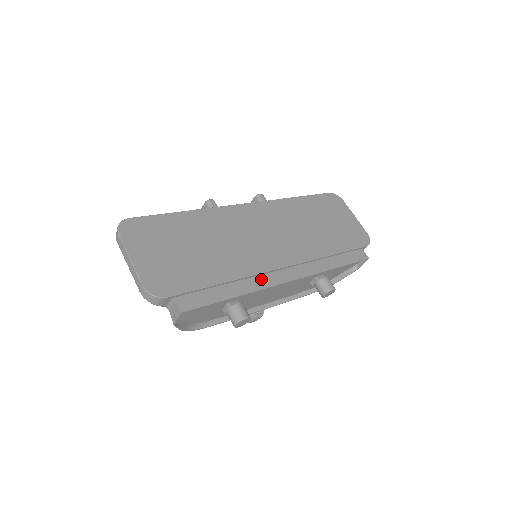
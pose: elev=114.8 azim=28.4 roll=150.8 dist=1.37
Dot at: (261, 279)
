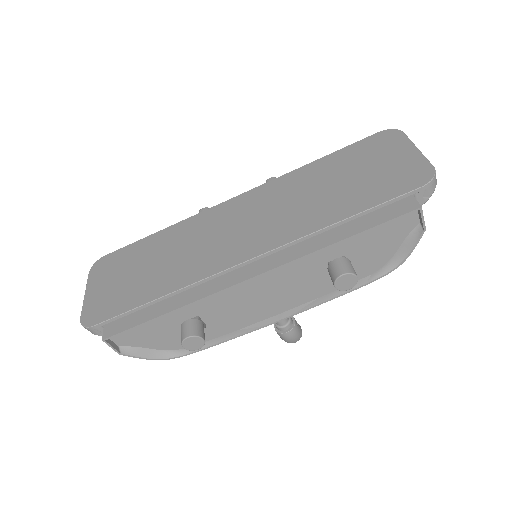
Dot at: (209, 285)
